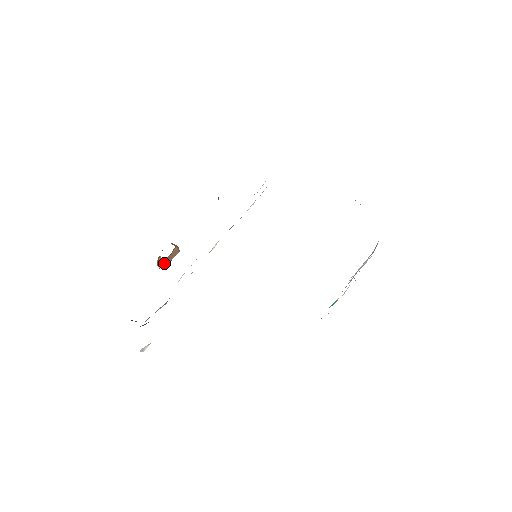
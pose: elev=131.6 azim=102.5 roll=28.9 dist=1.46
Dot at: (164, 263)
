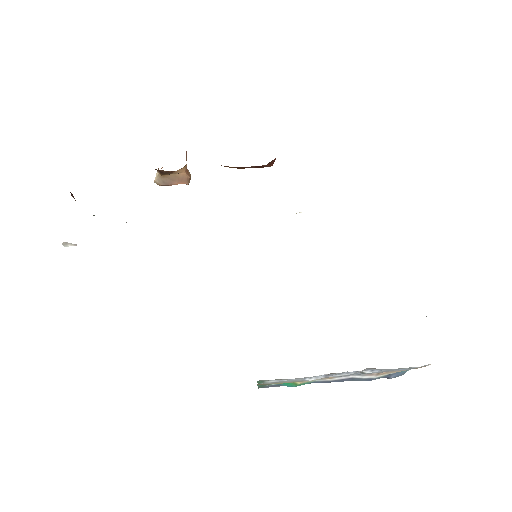
Dot at: (161, 179)
